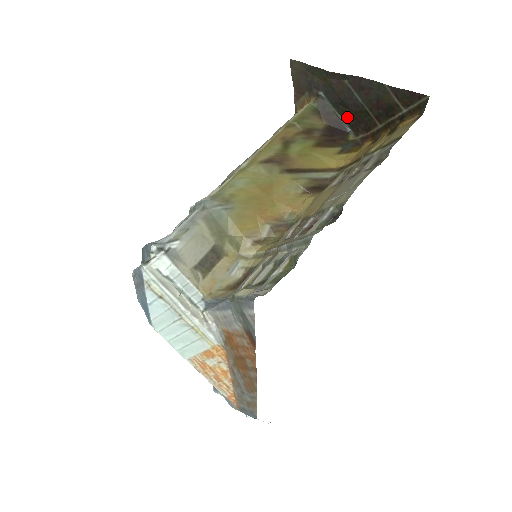
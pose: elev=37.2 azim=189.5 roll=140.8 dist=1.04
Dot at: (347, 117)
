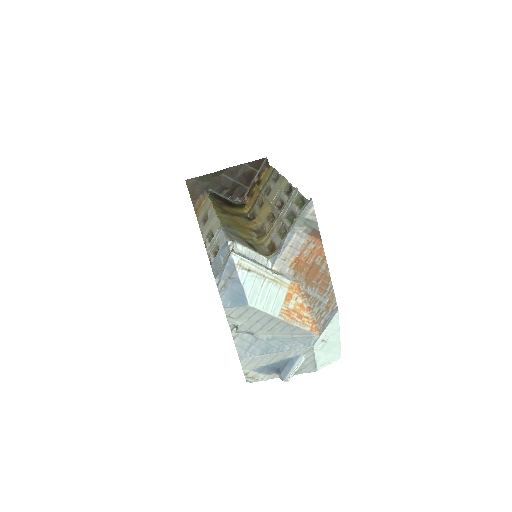
Dot at: (229, 195)
